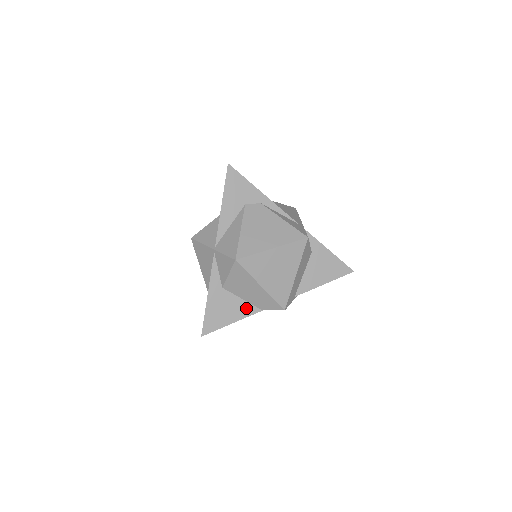
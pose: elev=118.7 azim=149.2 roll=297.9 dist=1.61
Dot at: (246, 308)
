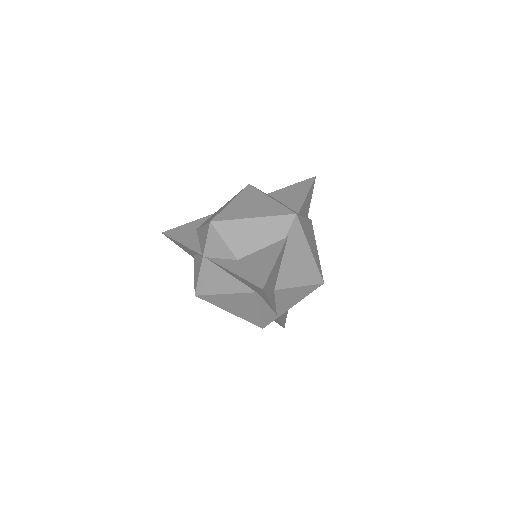
Dot at: (273, 248)
